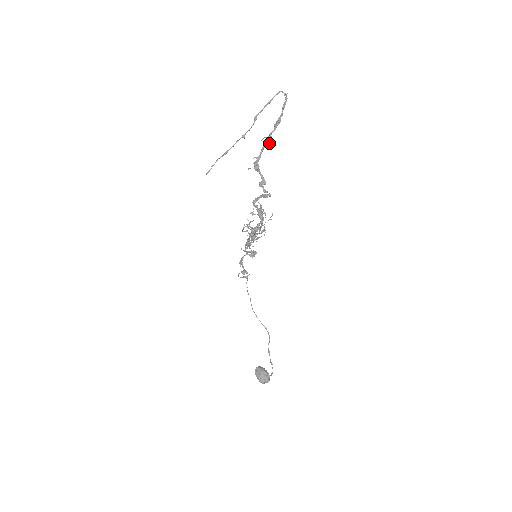
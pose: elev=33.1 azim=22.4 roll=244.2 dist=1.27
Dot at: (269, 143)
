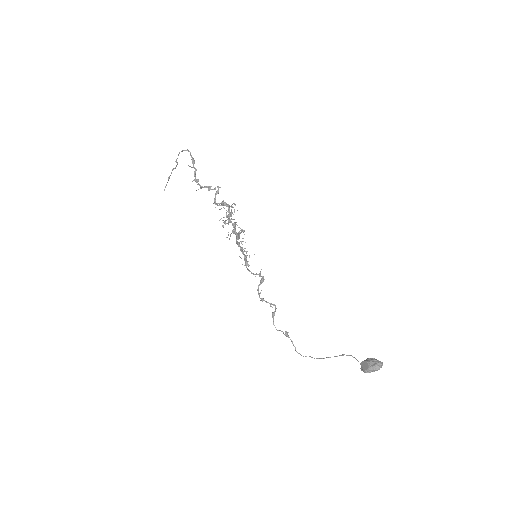
Dot at: (196, 170)
